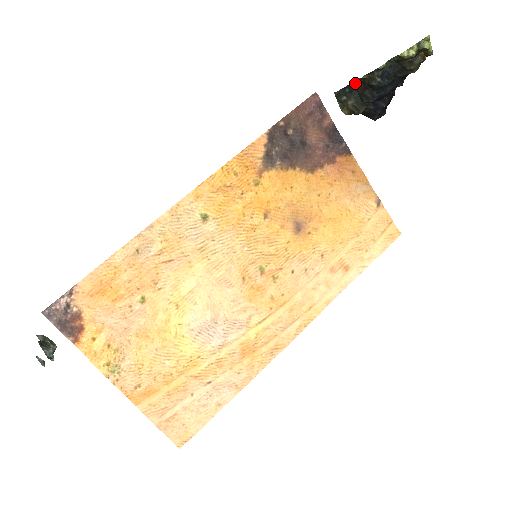
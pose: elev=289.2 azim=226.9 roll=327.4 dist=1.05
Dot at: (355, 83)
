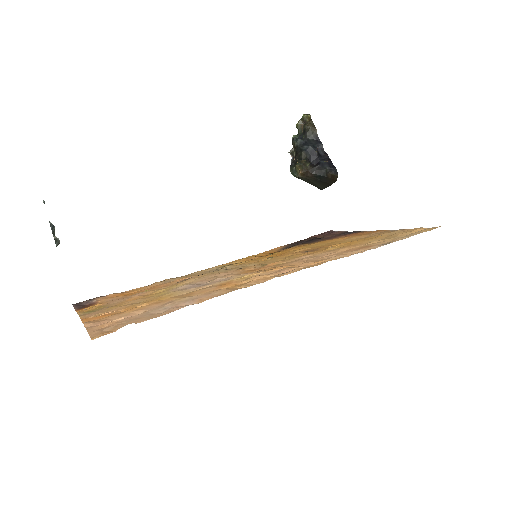
Dot at: (294, 158)
